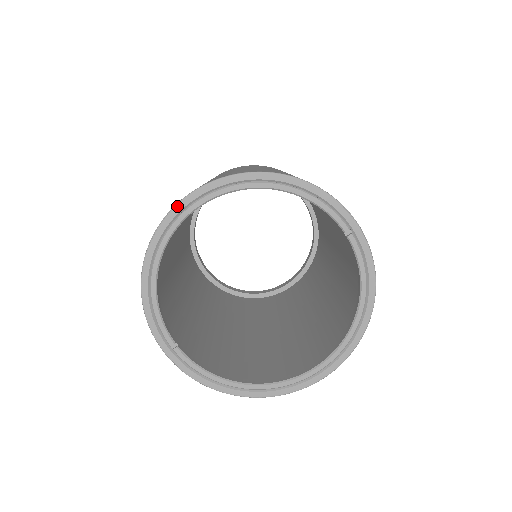
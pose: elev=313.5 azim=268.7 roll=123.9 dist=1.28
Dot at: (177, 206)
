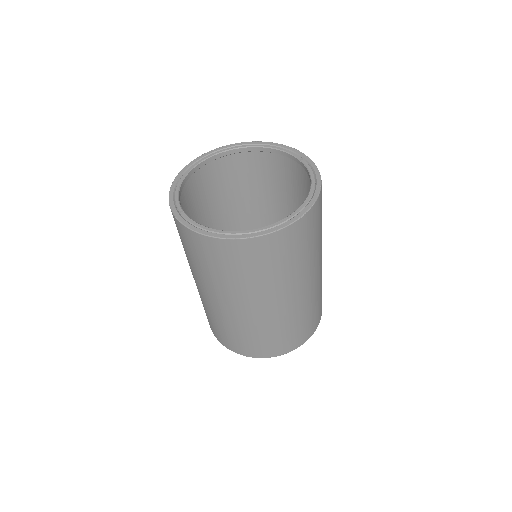
Dot at: (204, 154)
